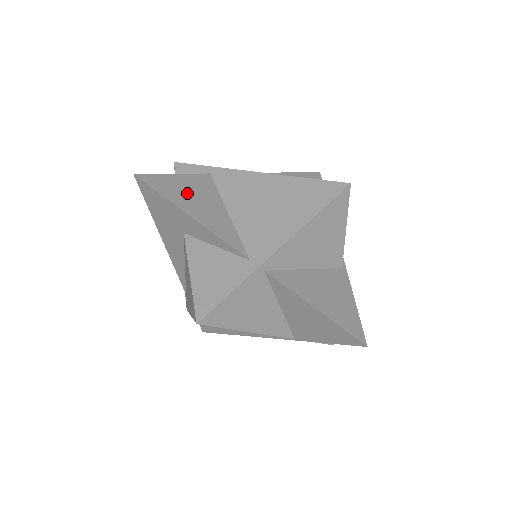
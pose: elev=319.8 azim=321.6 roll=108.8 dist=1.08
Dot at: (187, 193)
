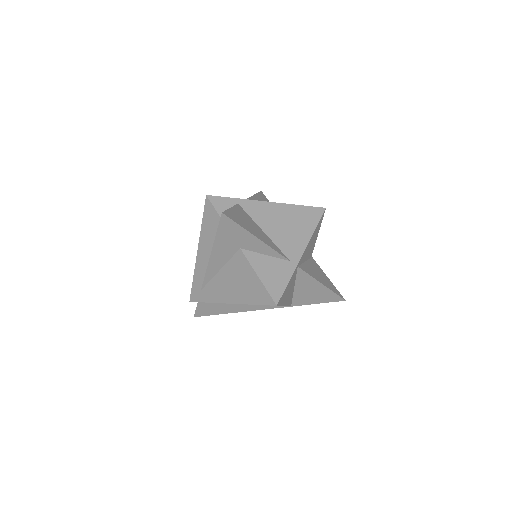
Dot at: (244, 221)
